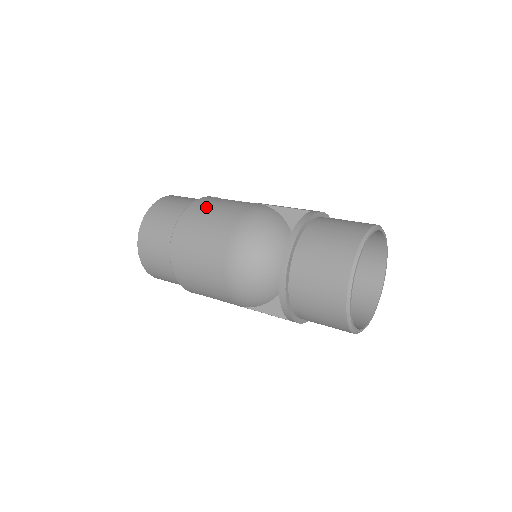
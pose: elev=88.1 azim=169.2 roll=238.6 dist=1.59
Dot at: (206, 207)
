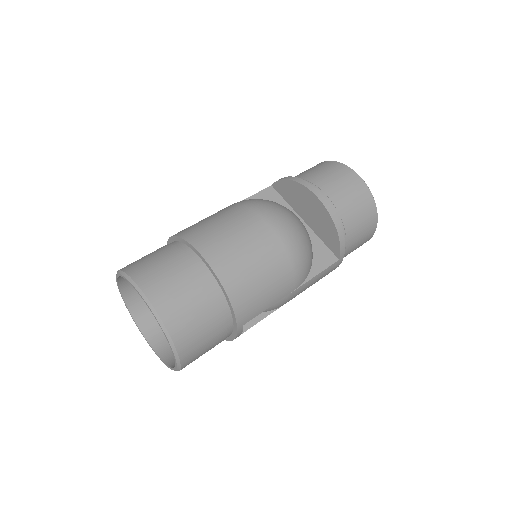
Dot at: (197, 225)
